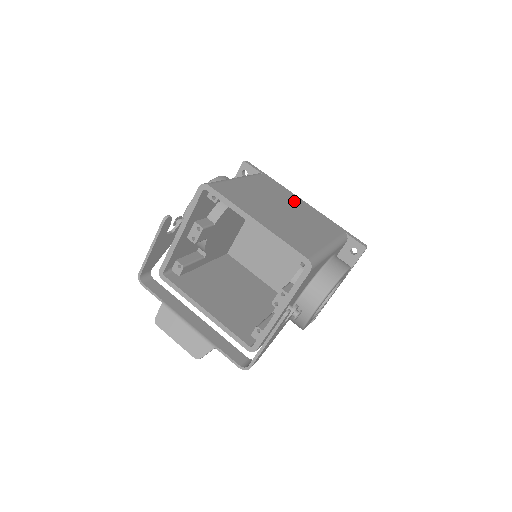
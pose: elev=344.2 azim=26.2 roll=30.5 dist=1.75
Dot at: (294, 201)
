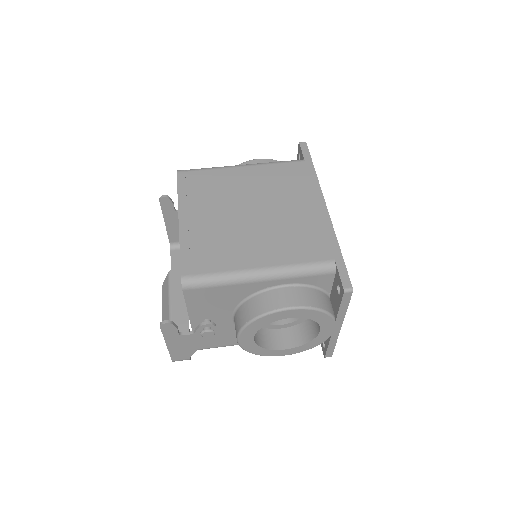
Dot at: (301, 202)
